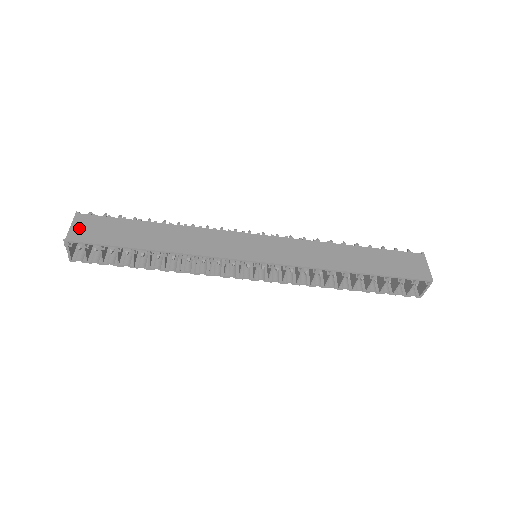
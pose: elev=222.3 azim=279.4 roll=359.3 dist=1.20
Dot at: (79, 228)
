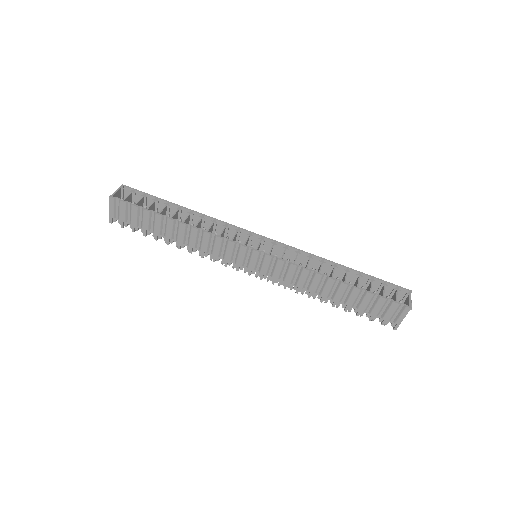
Dot at: occluded
